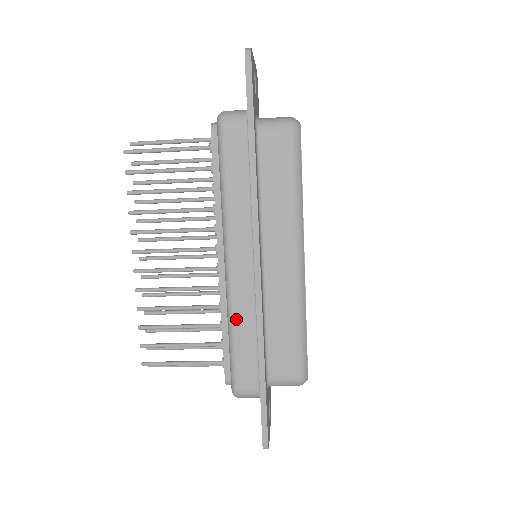
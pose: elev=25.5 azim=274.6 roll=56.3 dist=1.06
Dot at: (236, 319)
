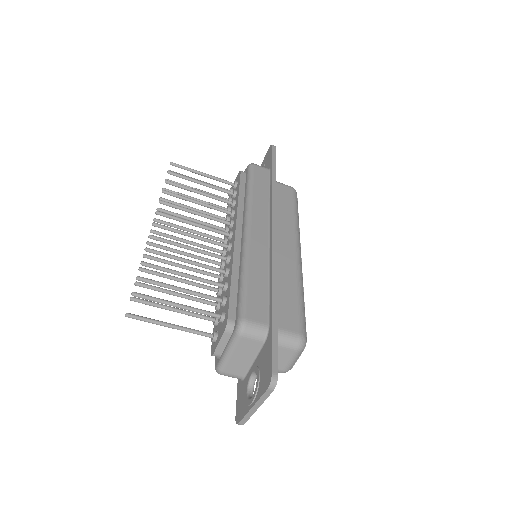
Dot at: (251, 264)
